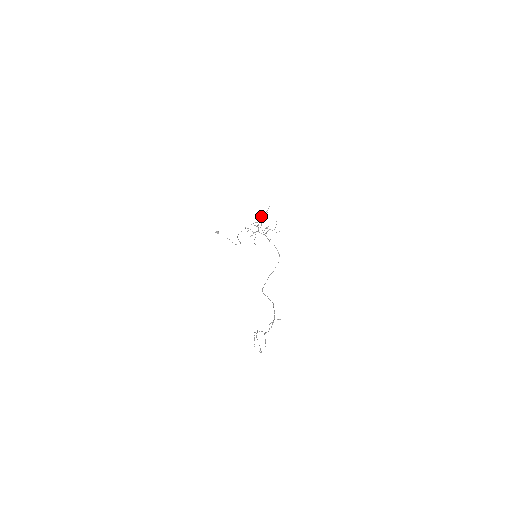
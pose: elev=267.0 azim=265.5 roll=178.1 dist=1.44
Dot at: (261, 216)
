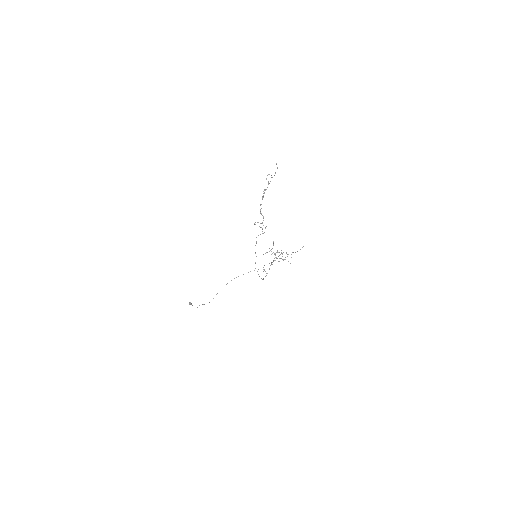
Dot at: occluded
